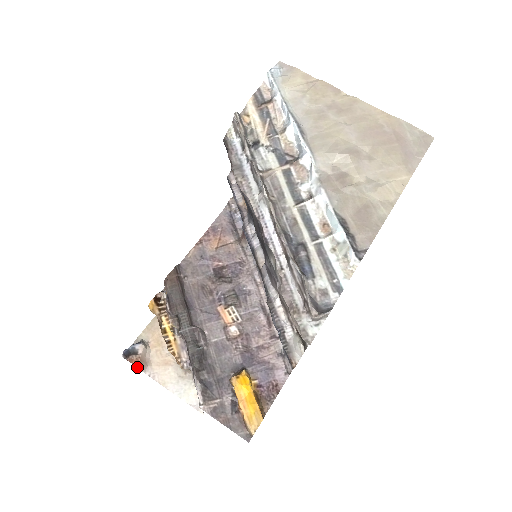
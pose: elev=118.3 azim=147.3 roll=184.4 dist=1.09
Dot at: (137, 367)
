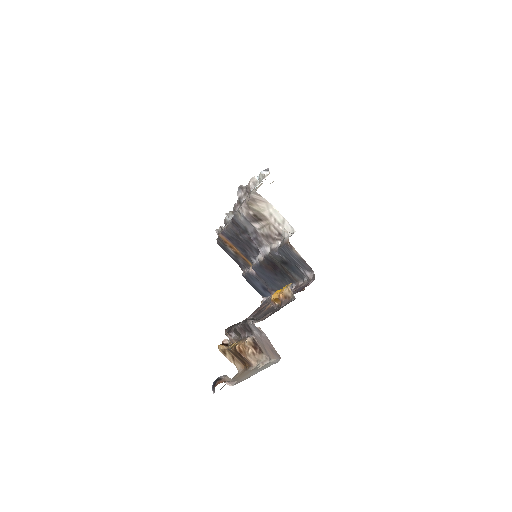
Dot at: occluded
